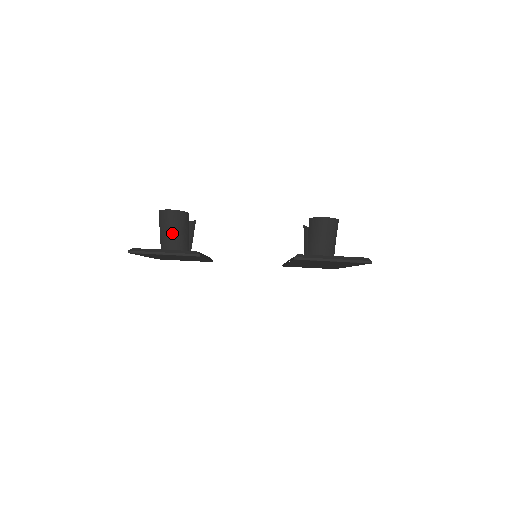
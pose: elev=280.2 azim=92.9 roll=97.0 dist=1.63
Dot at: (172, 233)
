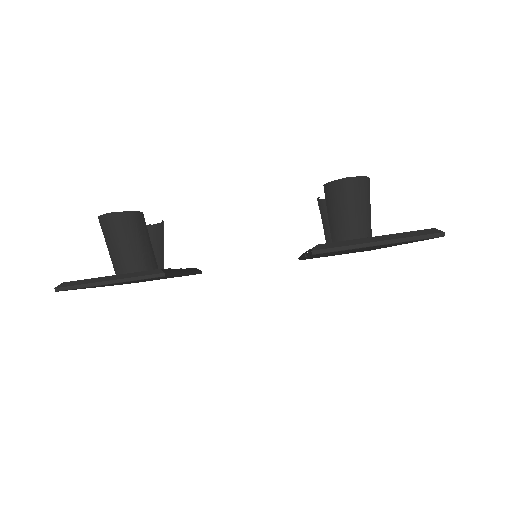
Dot at: (123, 247)
